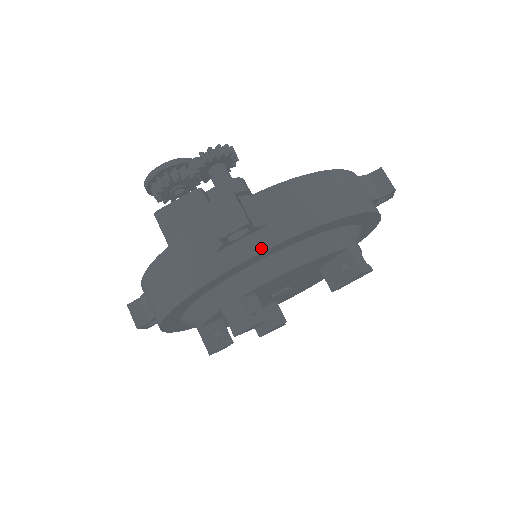
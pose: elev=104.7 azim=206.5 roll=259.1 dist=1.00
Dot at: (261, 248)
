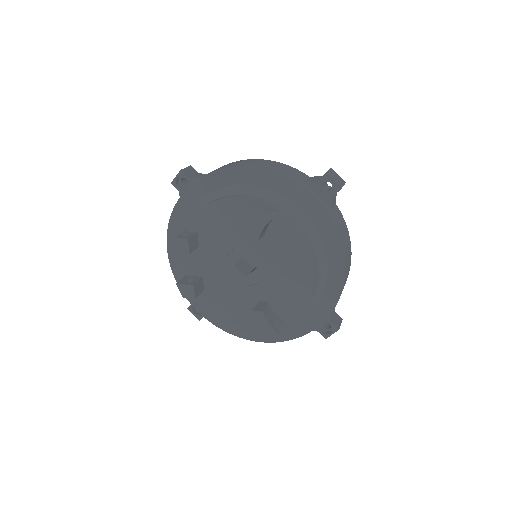
Dot at: (188, 188)
